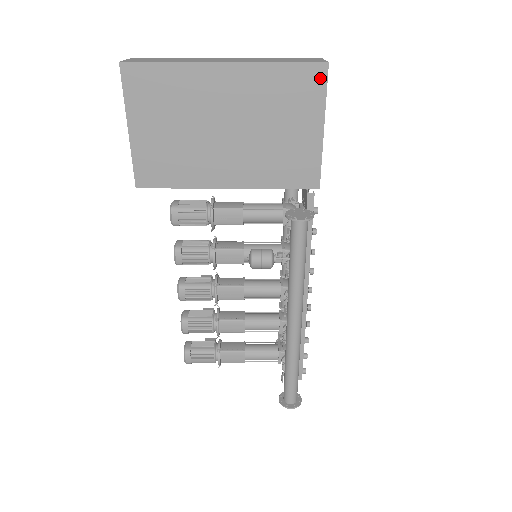
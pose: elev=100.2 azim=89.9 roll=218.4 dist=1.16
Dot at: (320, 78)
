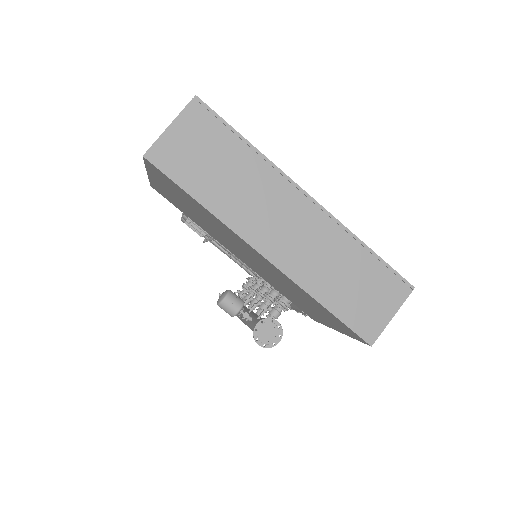
Dot at: (356, 336)
